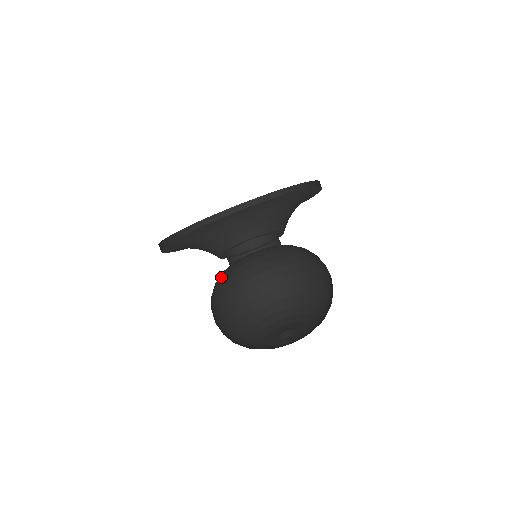
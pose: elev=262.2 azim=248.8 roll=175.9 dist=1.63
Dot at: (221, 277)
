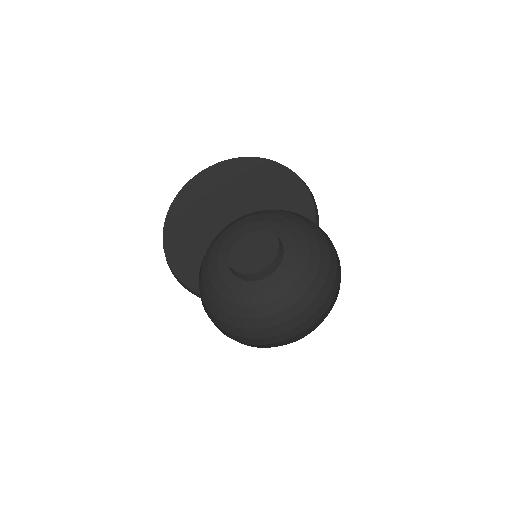
Dot at: (217, 294)
